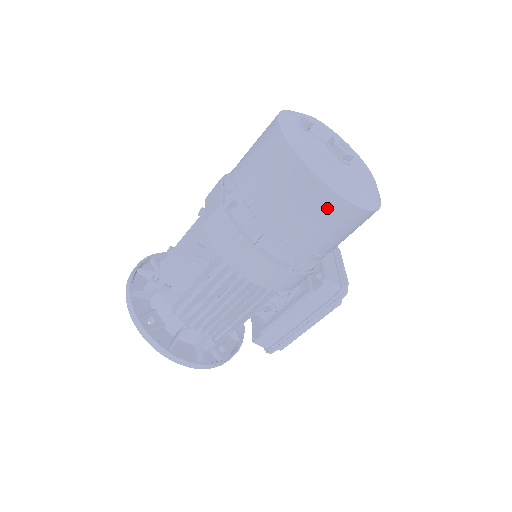
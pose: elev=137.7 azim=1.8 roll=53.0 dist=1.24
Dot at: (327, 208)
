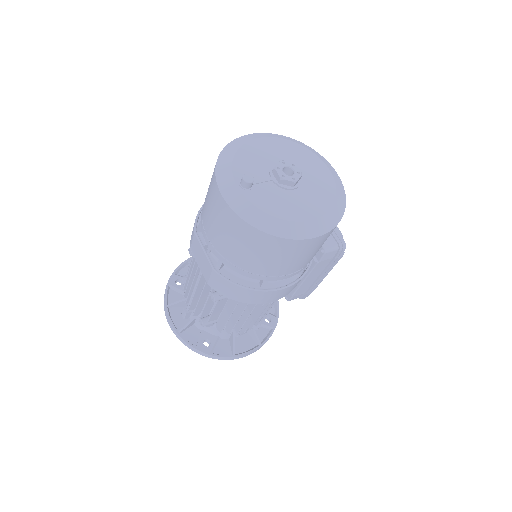
Dot at: (306, 248)
